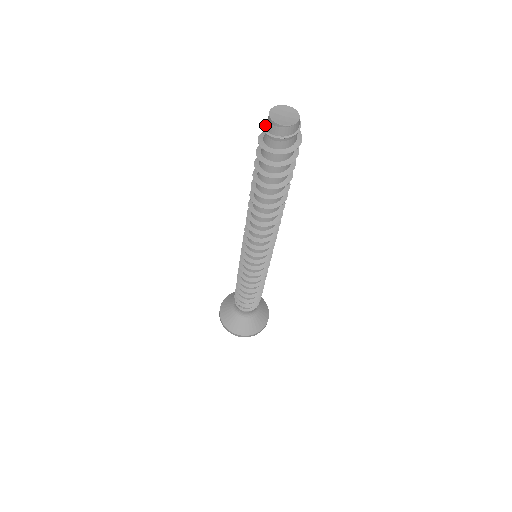
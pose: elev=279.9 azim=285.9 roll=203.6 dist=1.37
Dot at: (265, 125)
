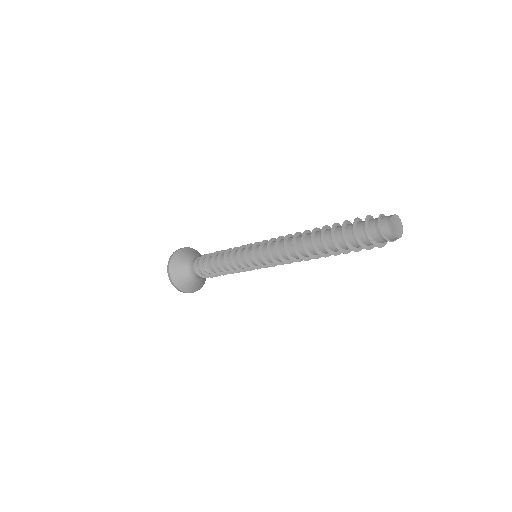
Dot at: (382, 216)
